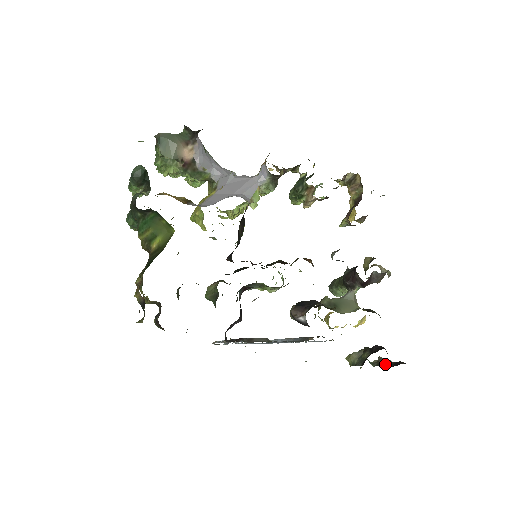
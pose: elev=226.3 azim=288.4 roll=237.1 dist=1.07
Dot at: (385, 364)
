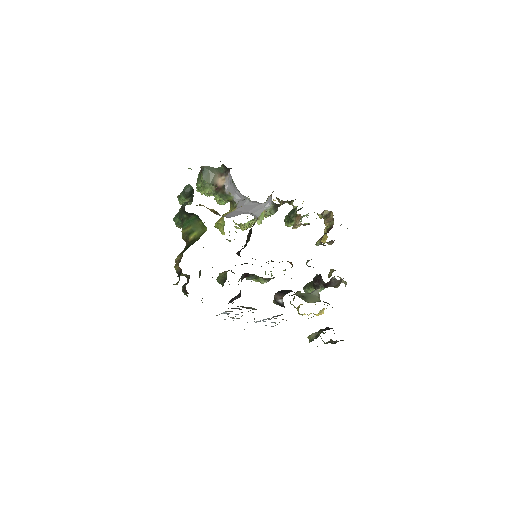
Dot at: (333, 342)
